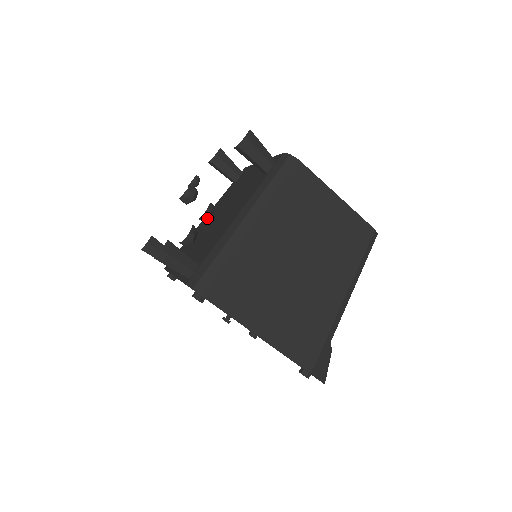
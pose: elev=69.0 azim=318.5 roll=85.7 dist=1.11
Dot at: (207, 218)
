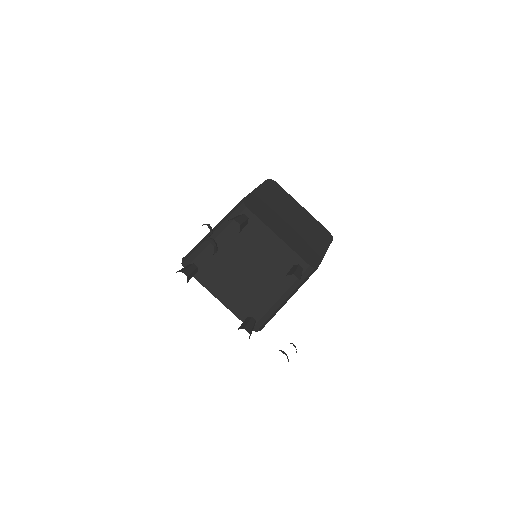
Dot at: occluded
